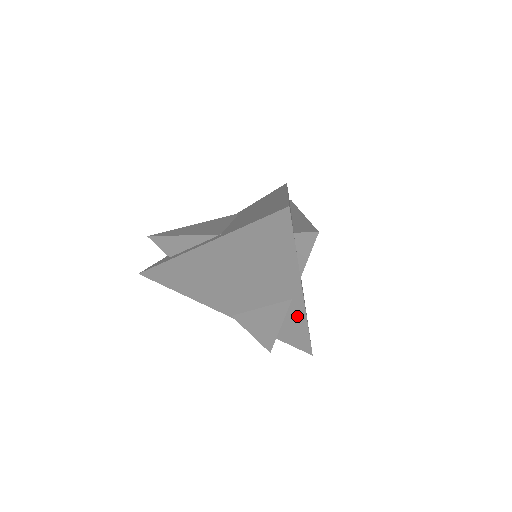
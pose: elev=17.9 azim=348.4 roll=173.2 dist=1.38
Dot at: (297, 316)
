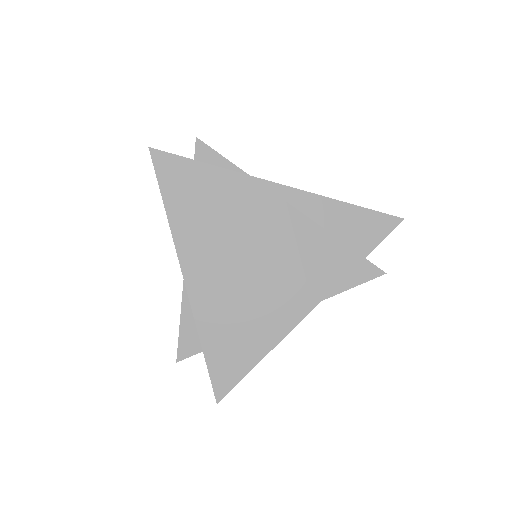
Dot at: (318, 208)
